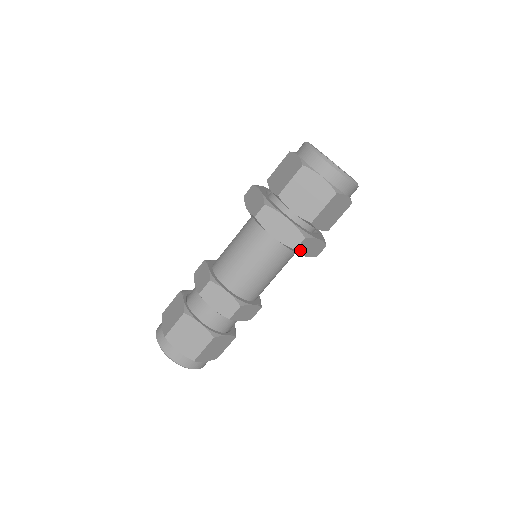
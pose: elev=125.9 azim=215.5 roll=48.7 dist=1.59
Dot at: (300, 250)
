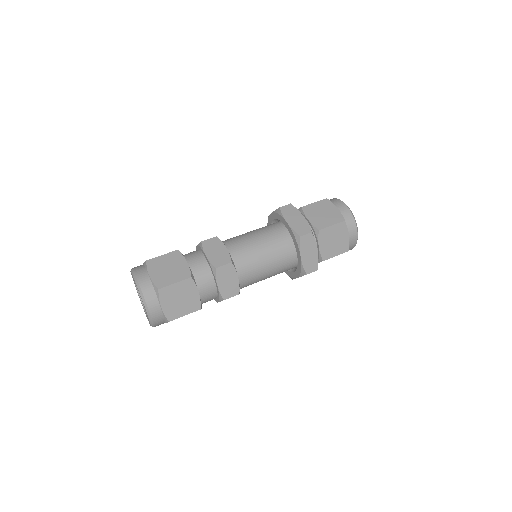
Dot at: (302, 243)
